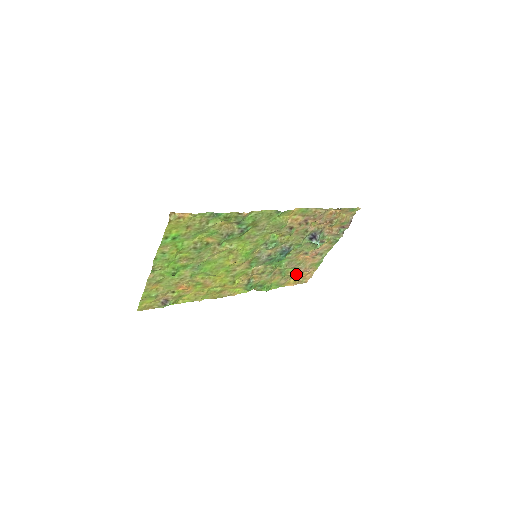
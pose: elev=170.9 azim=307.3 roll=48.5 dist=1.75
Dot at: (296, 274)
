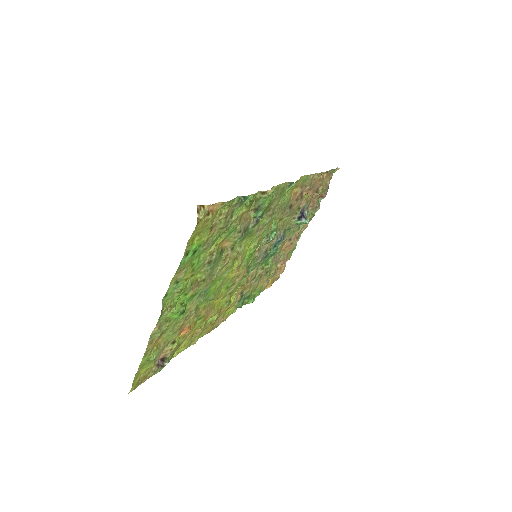
Dot at: (276, 270)
